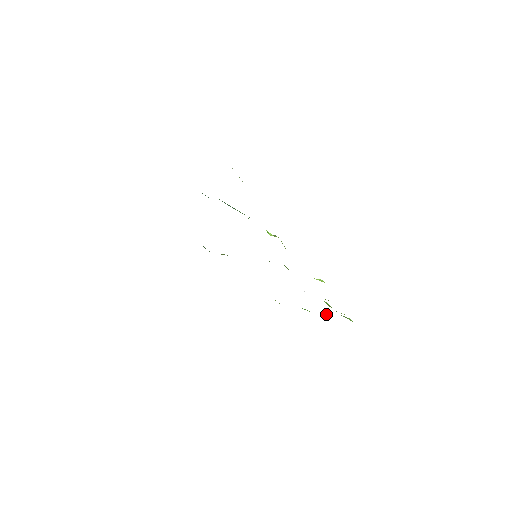
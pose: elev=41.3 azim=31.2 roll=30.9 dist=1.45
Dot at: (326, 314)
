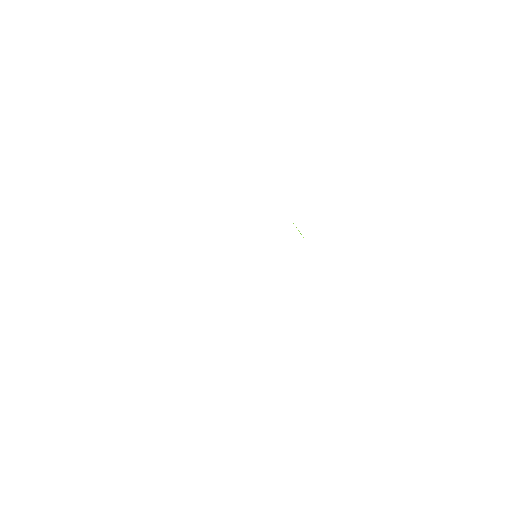
Dot at: occluded
